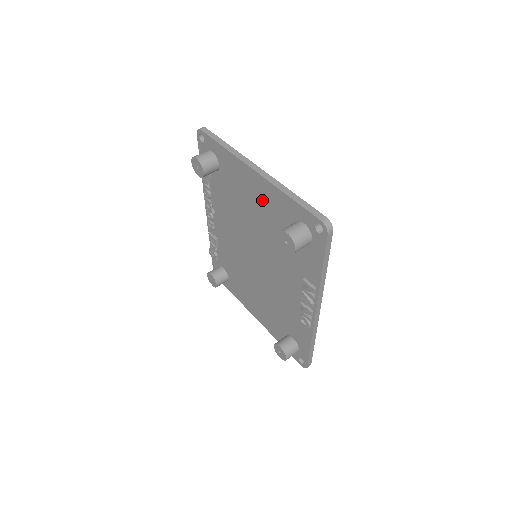
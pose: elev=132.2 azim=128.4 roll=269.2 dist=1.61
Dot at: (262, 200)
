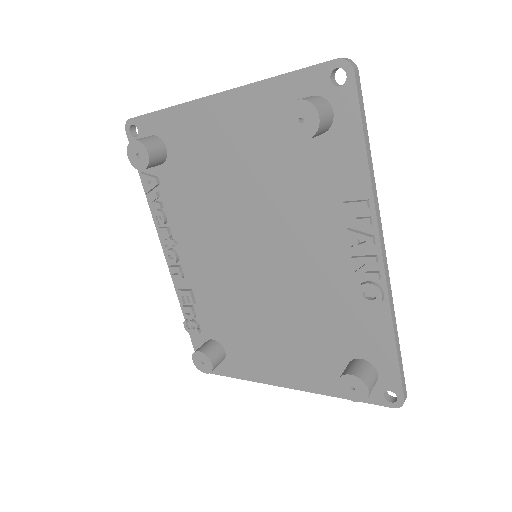
Dot at: (240, 132)
